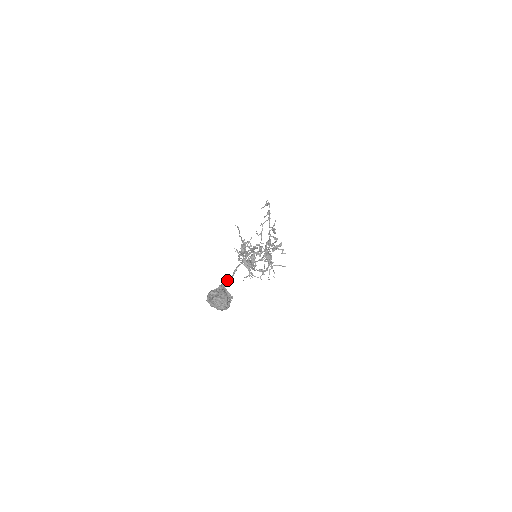
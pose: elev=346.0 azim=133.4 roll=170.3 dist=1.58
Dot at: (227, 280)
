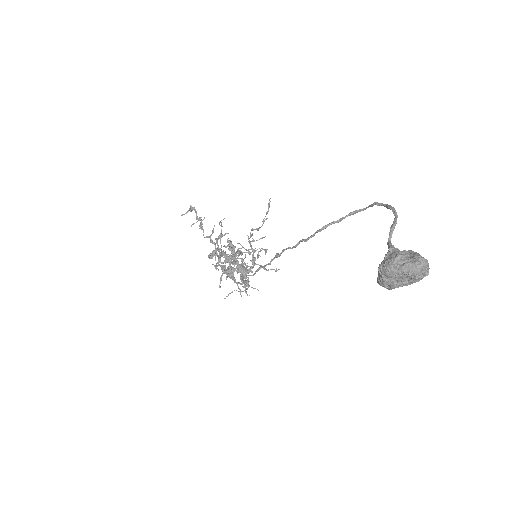
Dot at: (390, 242)
